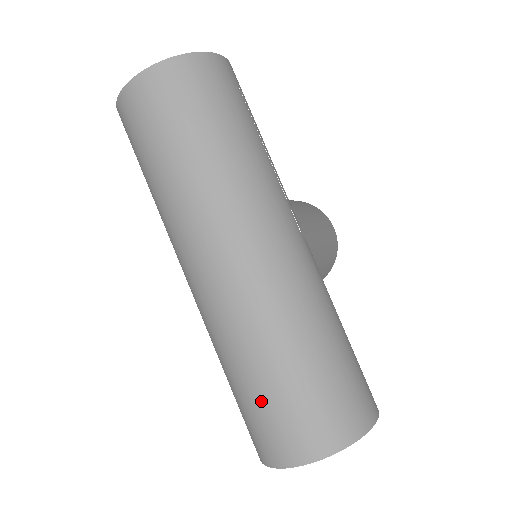
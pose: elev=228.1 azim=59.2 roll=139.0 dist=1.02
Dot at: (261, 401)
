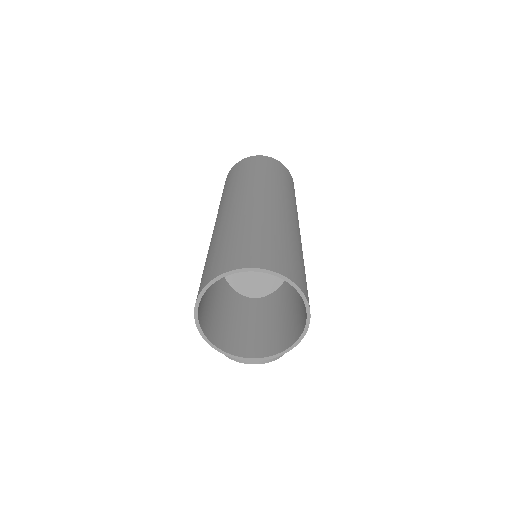
Dot at: (242, 240)
